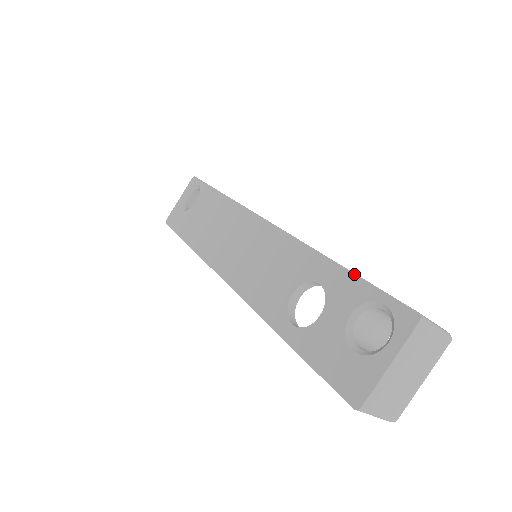
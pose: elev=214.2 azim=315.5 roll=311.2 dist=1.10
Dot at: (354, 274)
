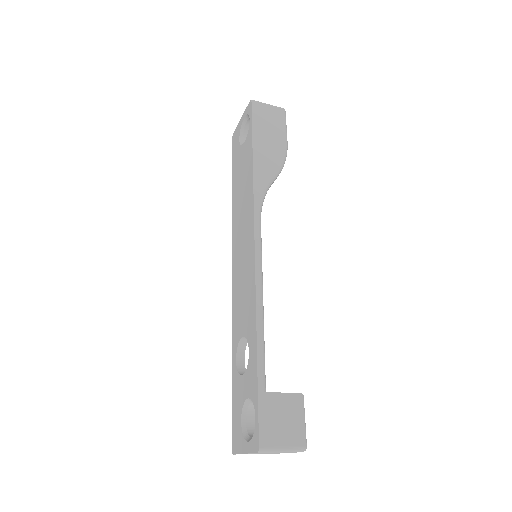
Dot at: (257, 374)
